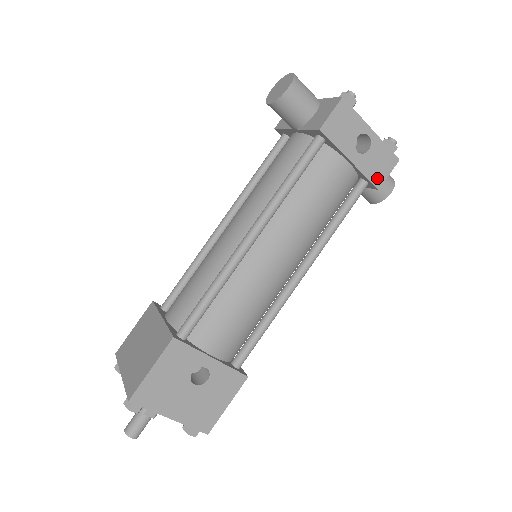
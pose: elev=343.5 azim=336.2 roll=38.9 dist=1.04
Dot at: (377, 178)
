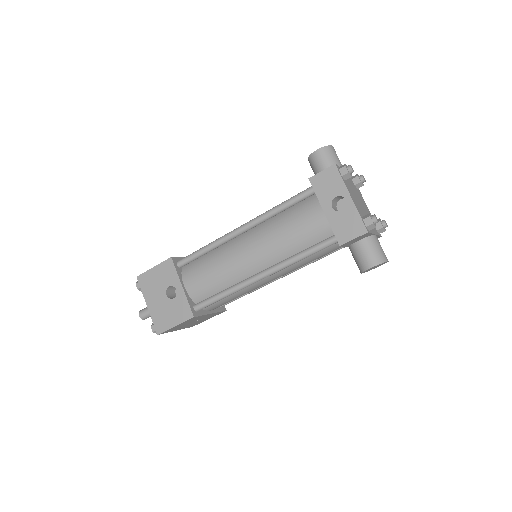
Dot at: (342, 236)
